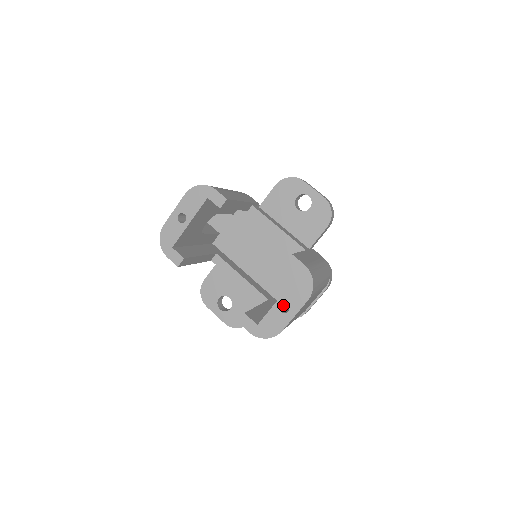
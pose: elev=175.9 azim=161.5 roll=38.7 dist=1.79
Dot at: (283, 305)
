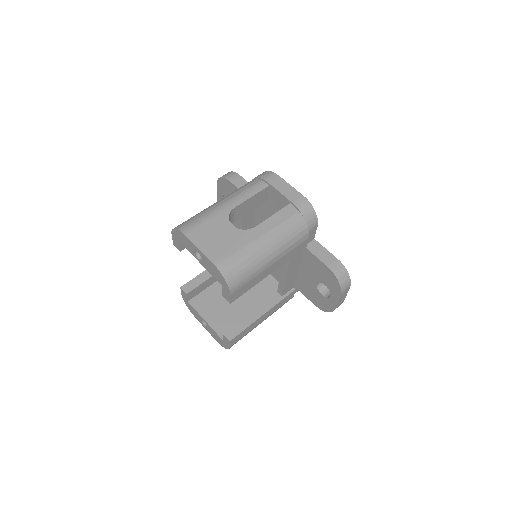
Dot at: occluded
